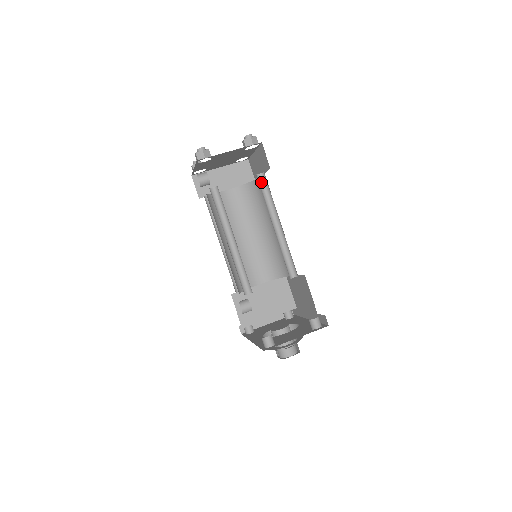
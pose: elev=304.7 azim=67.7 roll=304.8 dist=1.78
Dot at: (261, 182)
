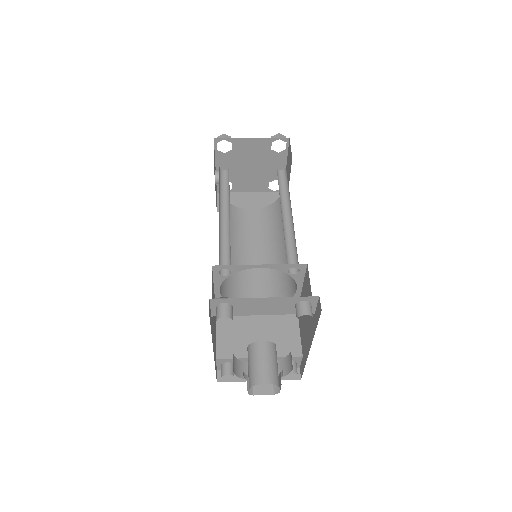
Dot at: (281, 177)
